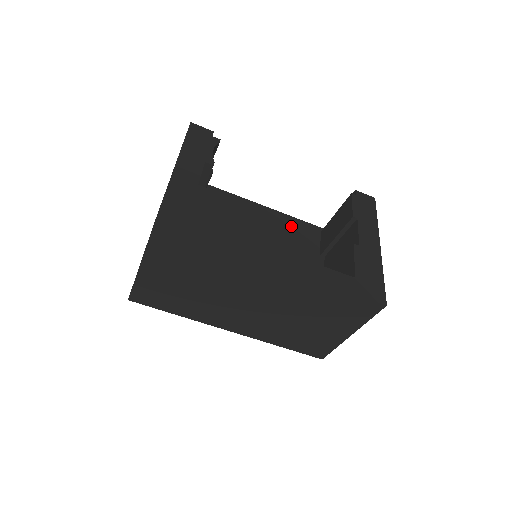
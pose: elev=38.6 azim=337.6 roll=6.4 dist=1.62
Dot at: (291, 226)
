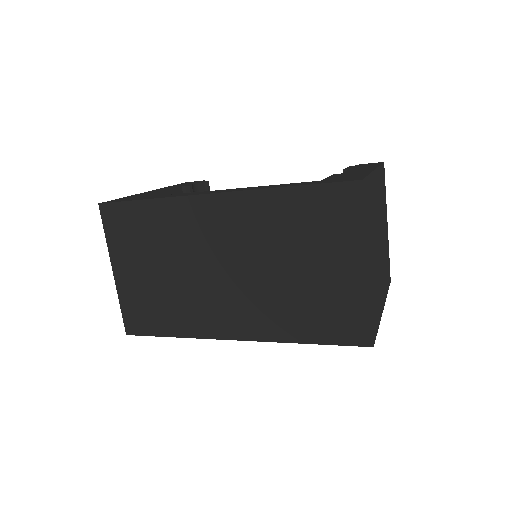
Dot at: occluded
